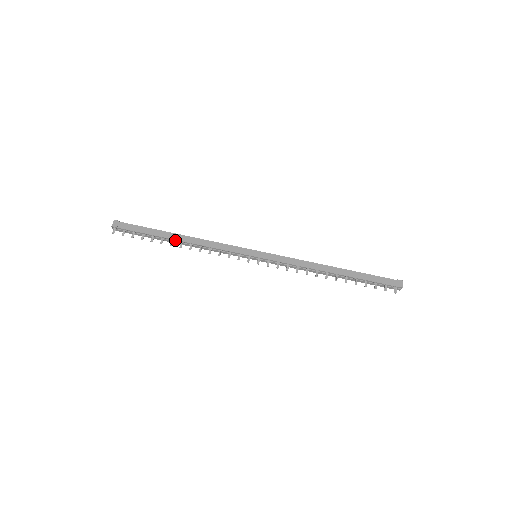
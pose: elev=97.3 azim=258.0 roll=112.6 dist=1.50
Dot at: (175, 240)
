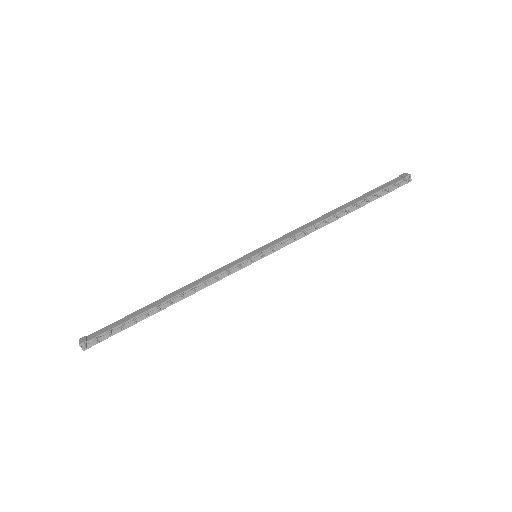
Dot at: (161, 307)
